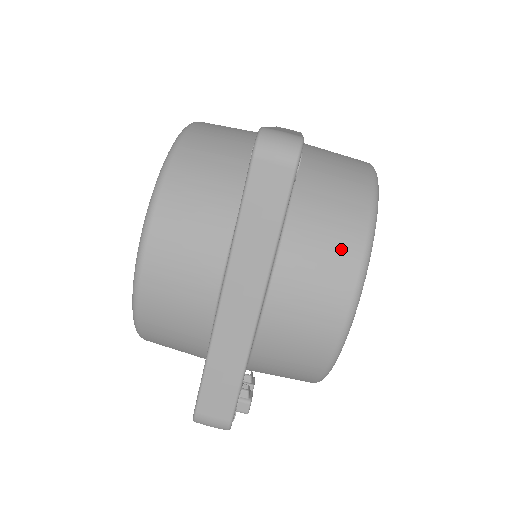
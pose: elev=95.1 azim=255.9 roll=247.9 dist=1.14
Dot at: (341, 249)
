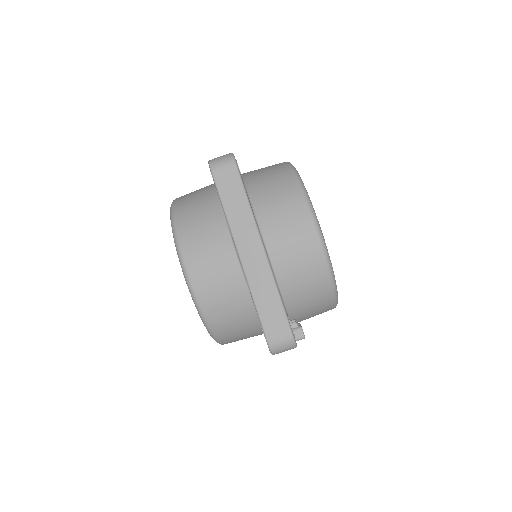
Dot at: (288, 196)
